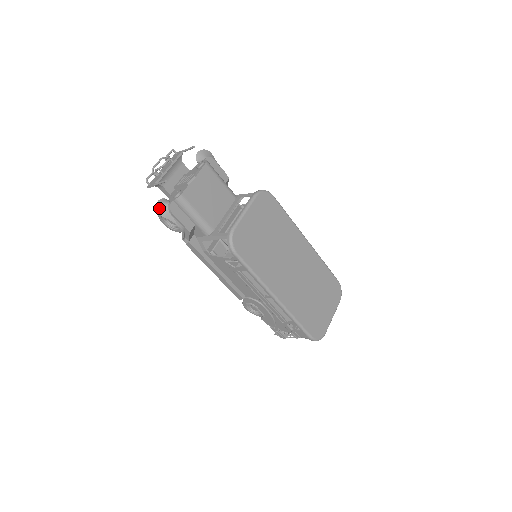
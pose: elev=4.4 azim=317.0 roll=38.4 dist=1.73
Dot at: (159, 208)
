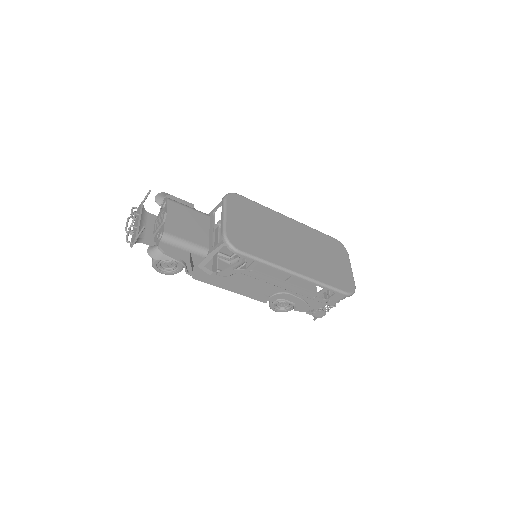
Dot at: (152, 255)
